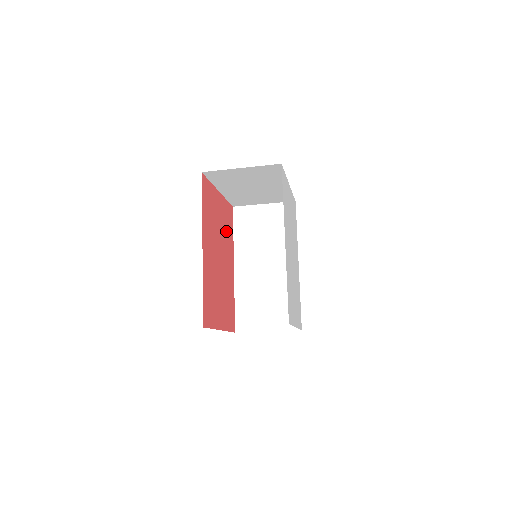
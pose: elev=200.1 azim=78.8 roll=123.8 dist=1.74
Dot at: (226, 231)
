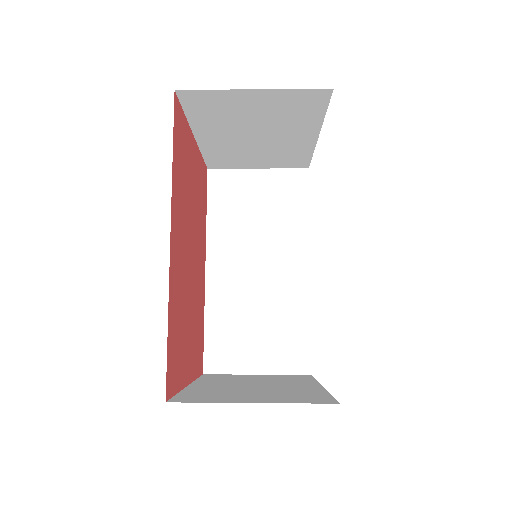
Dot at: (199, 208)
